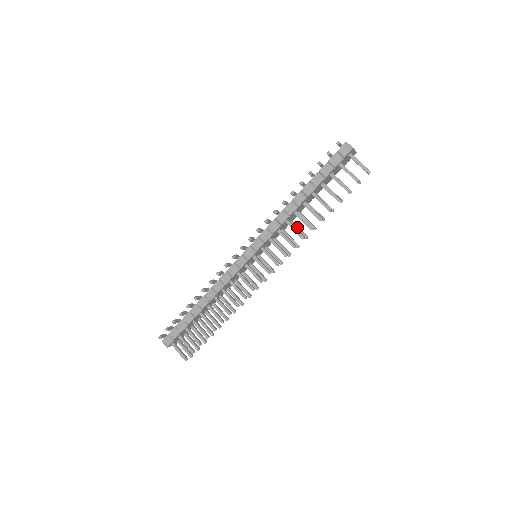
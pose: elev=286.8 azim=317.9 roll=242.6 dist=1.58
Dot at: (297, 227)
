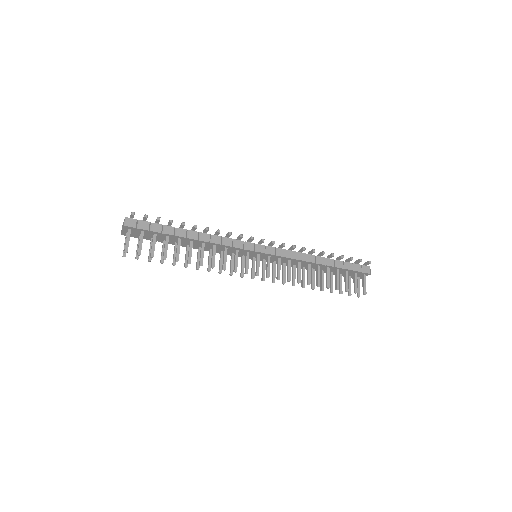
Dot at: (295, 273)
